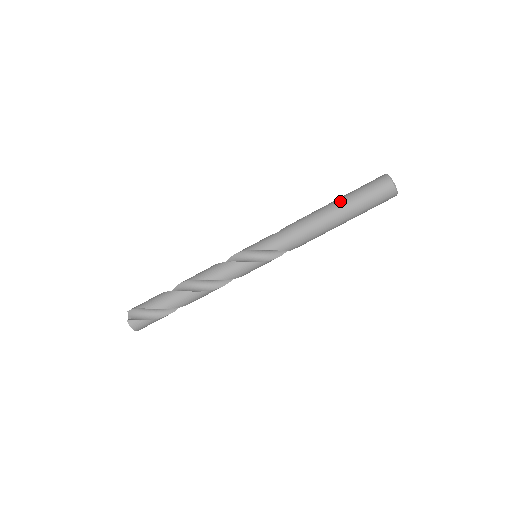
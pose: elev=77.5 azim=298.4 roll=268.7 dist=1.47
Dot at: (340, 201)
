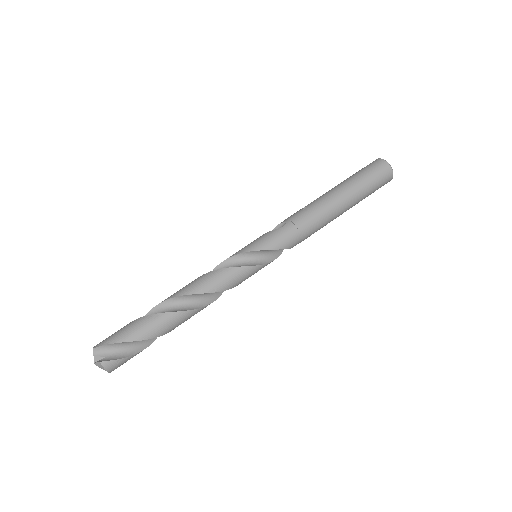
Dot at: (345, 189)
